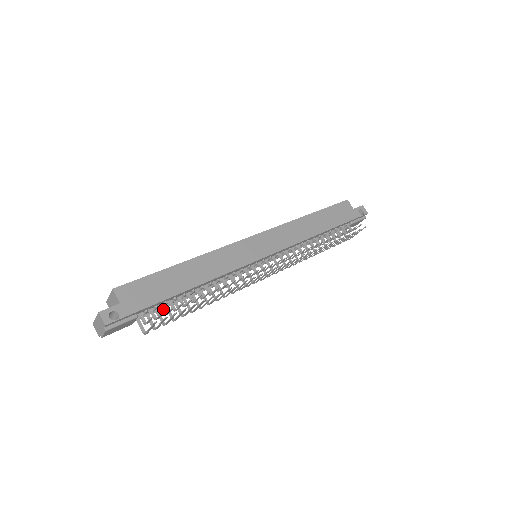
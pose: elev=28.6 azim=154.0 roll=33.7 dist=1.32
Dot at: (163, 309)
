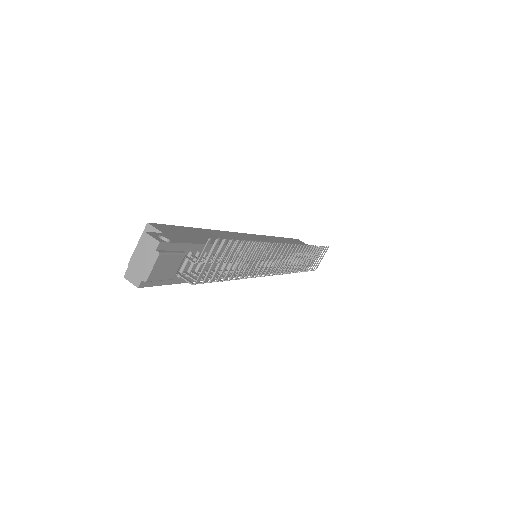
Dot at: (205, 259)
